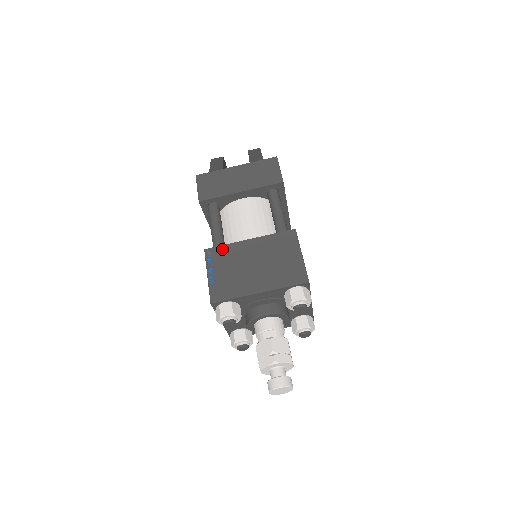
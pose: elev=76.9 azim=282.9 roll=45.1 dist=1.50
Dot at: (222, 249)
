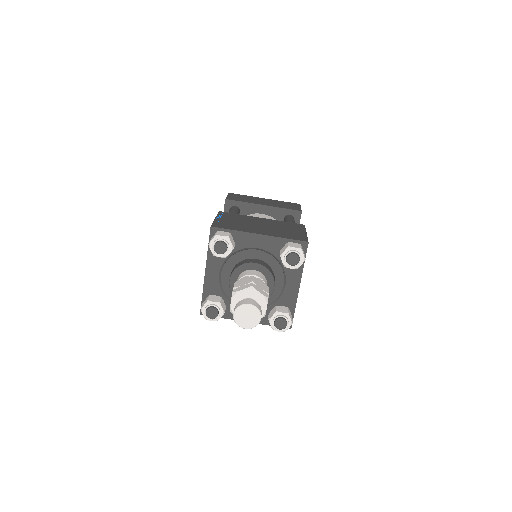
Dot at: (235, 214)
